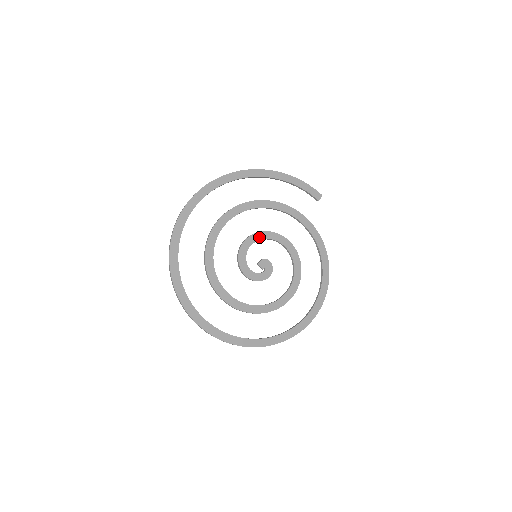
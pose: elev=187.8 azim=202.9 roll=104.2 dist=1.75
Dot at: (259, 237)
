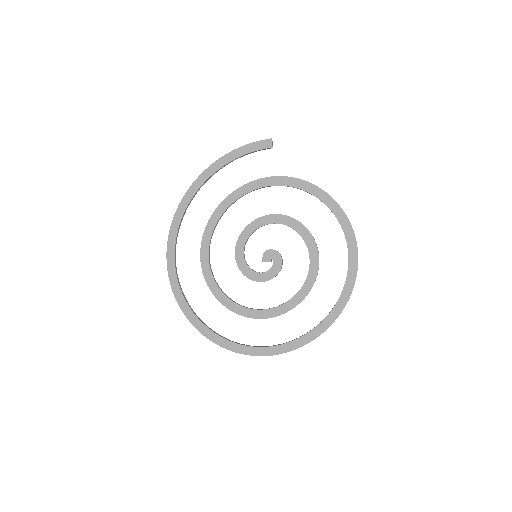
Dot at: (245, 238)
